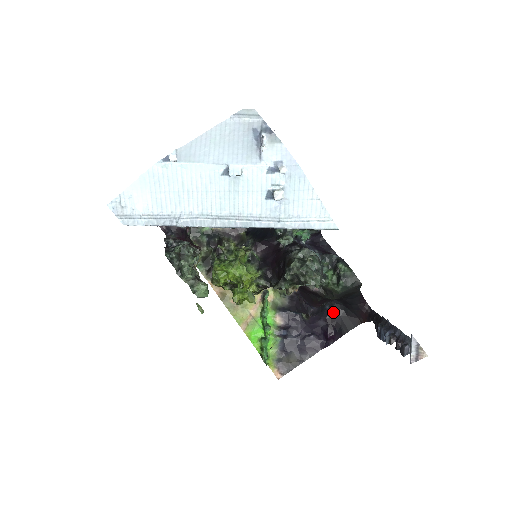
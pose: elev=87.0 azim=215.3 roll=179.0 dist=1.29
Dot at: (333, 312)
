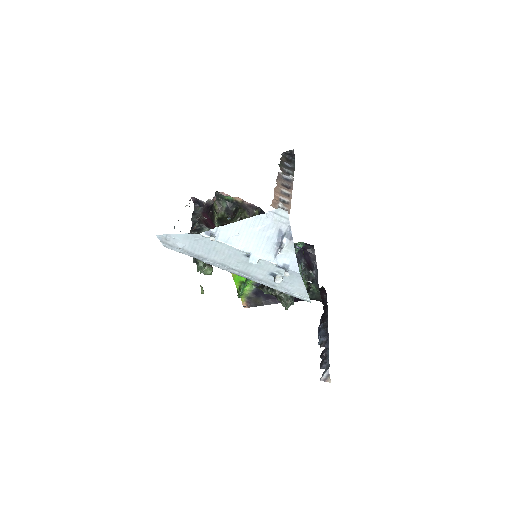
Dot at: occluded
